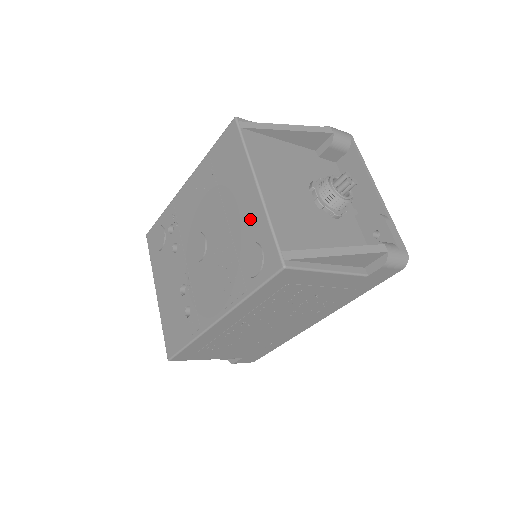
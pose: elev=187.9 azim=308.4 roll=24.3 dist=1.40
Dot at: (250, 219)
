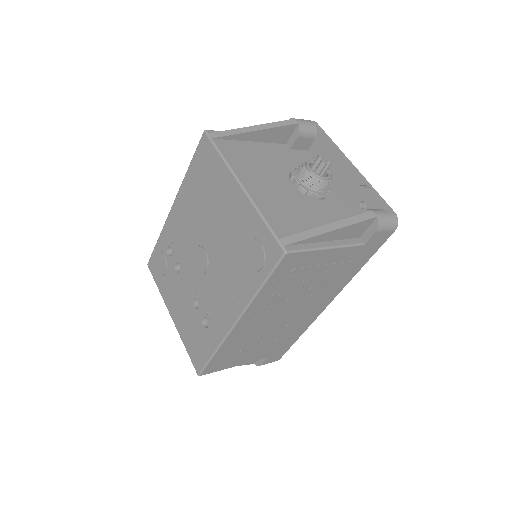
Dot at: (242, 219)
